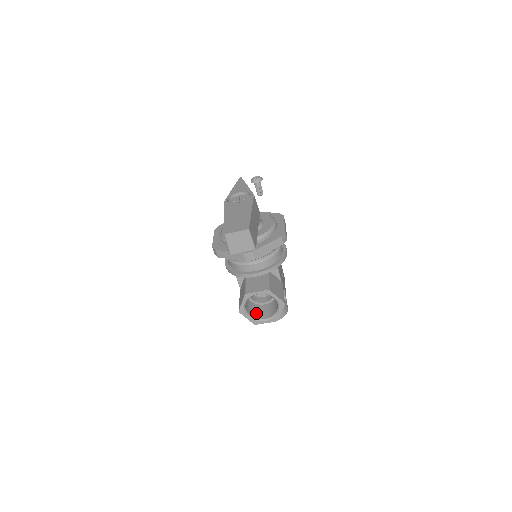
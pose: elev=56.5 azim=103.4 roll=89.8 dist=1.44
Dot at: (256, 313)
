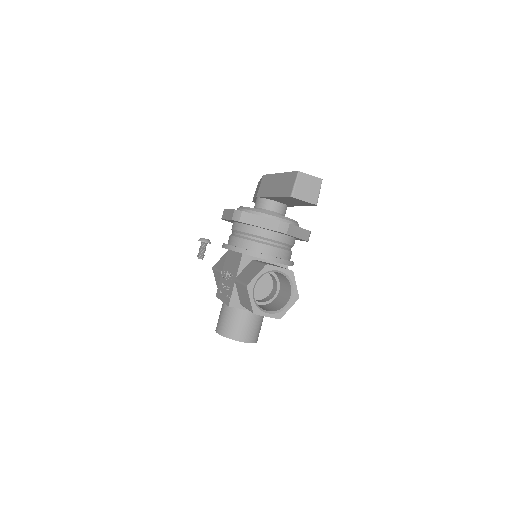
Dot at: occluded
